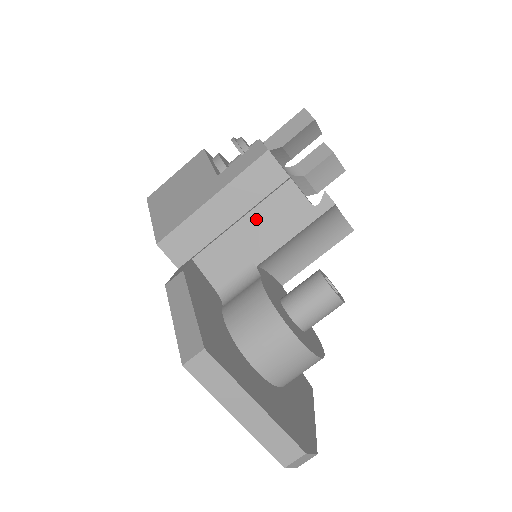
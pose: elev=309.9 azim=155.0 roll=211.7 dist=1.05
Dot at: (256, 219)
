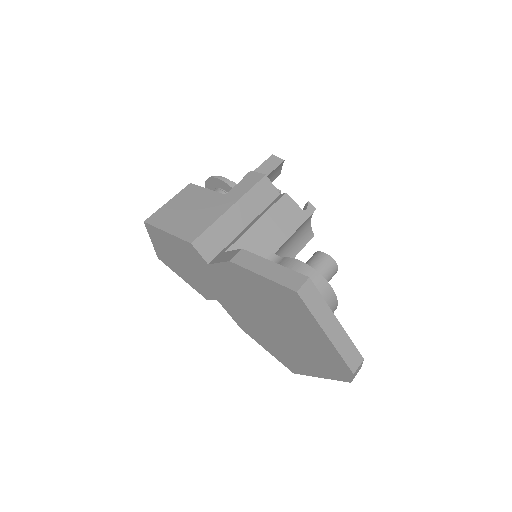
Dot at: (268, 220)
